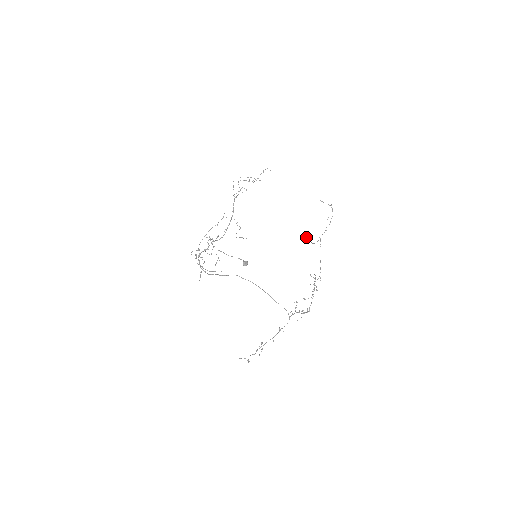
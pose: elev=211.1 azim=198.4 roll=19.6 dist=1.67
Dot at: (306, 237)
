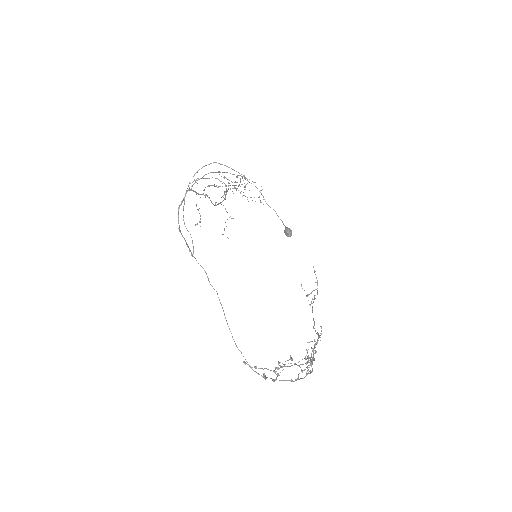
Dot at: (302, 288)
